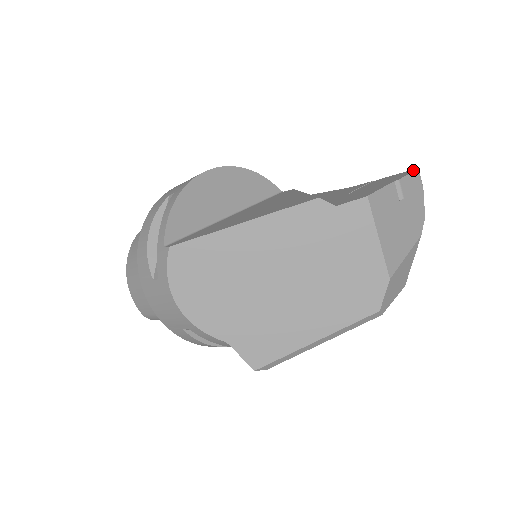
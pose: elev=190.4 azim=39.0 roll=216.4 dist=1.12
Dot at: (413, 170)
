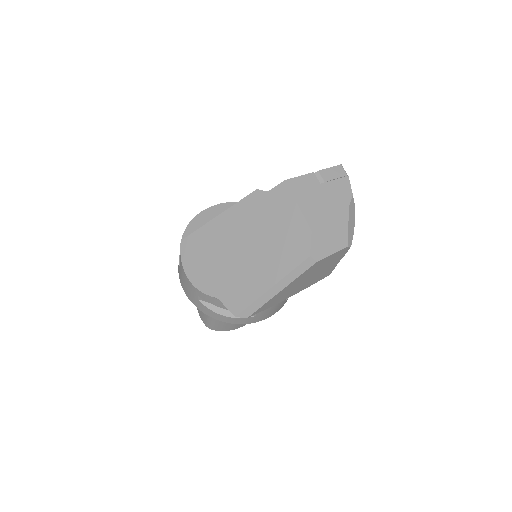
Dot at: (336, 166)
